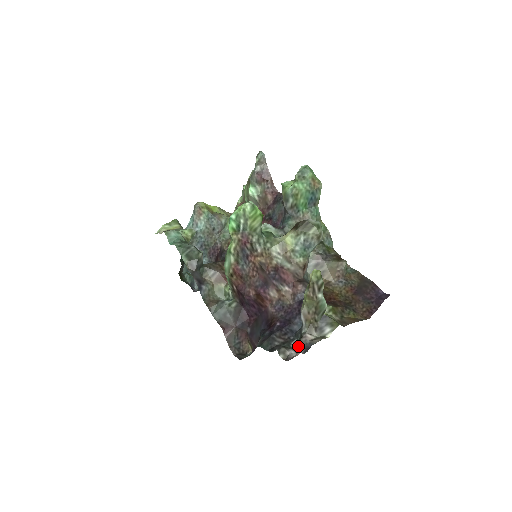
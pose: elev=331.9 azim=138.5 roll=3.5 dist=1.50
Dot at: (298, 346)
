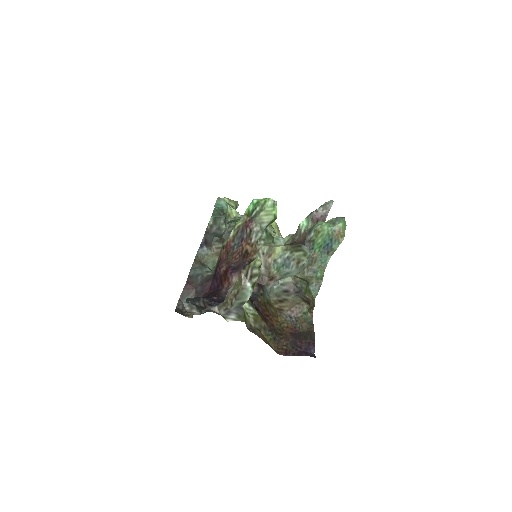
Dot at: occluded
